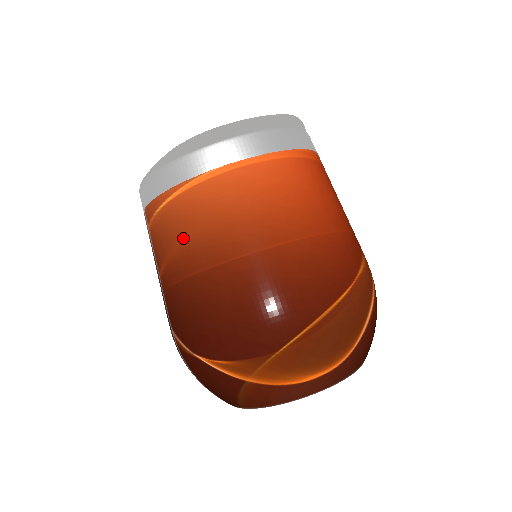
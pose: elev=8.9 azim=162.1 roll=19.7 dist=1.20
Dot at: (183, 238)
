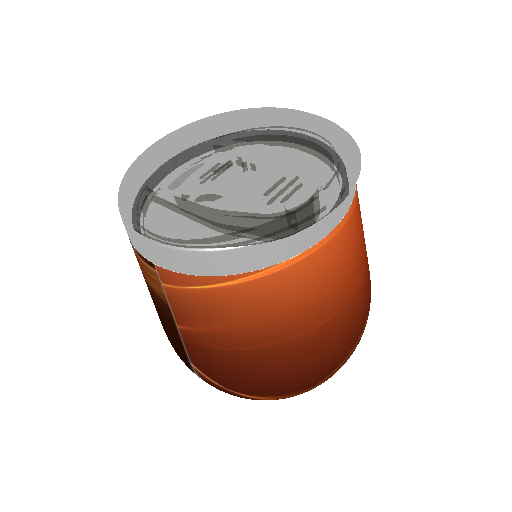
Dot at: (239, 321)
